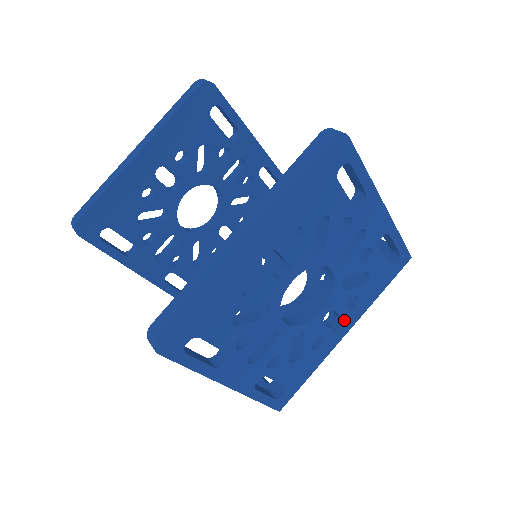
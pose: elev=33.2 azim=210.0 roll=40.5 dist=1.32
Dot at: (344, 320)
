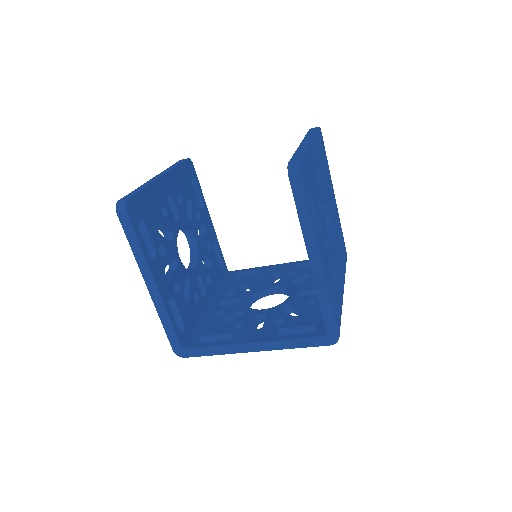
Dot at: (341, 273)
